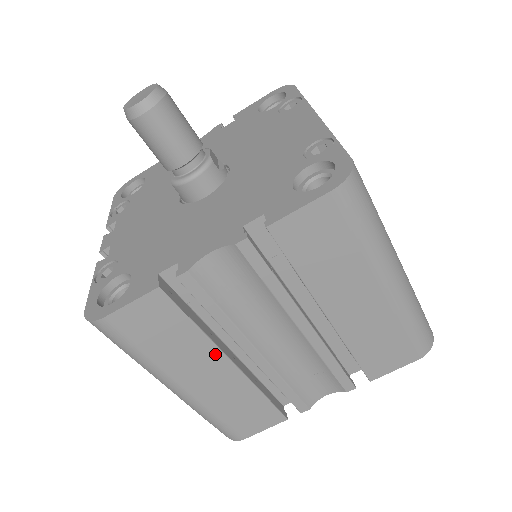
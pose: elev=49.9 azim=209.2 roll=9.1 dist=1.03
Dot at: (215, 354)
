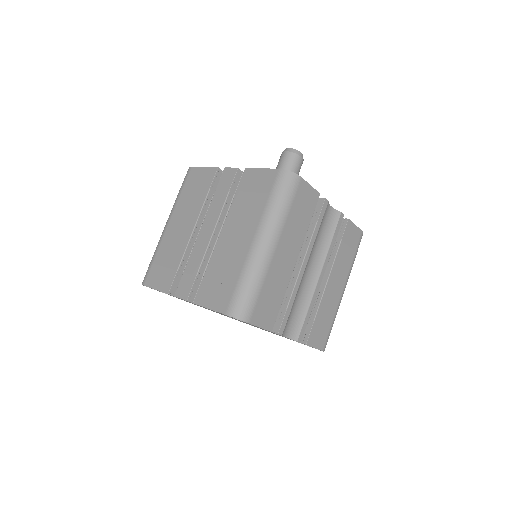
Dot at: (299, 247)
